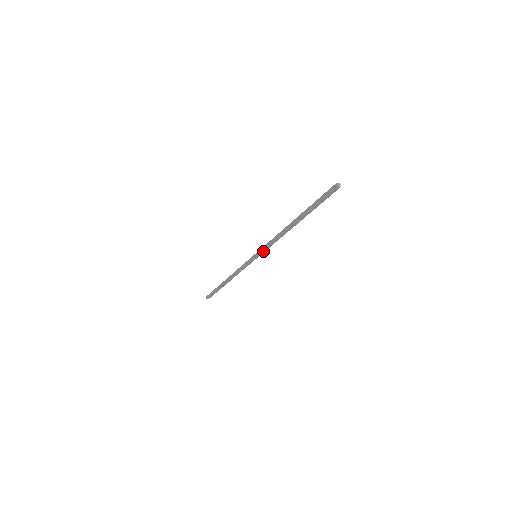
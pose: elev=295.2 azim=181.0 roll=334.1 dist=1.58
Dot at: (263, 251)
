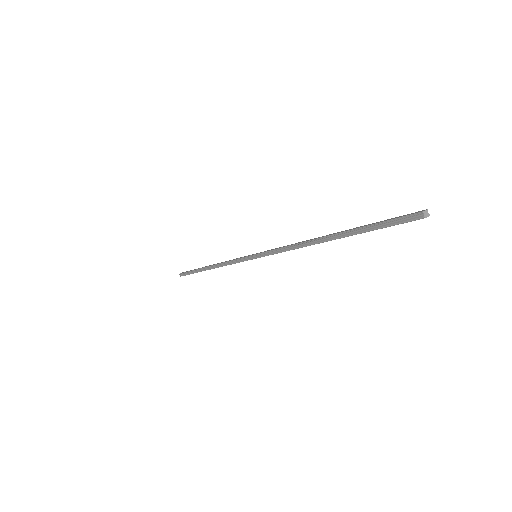
Dot at: occluded
